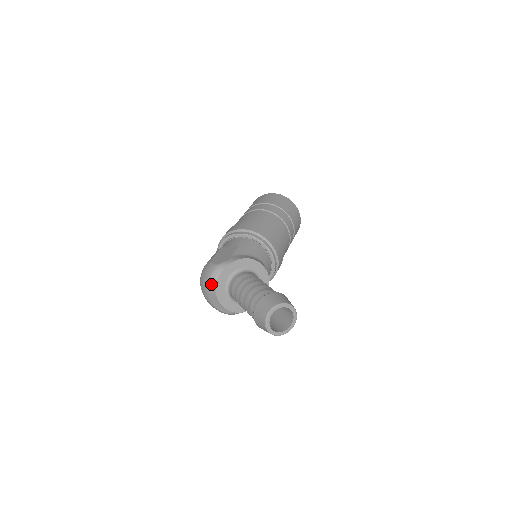
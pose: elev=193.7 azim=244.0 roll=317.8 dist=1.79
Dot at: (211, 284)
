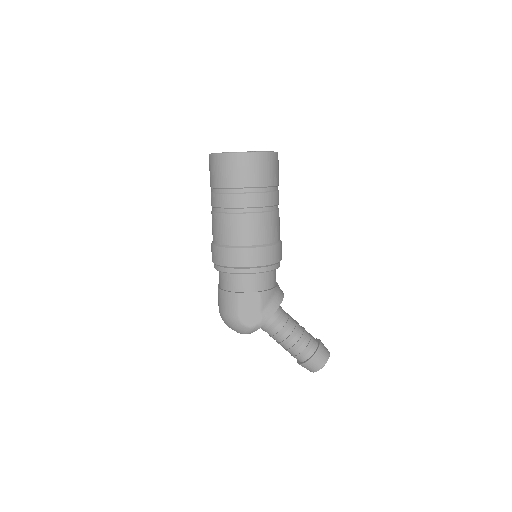
Dot at: occluded
